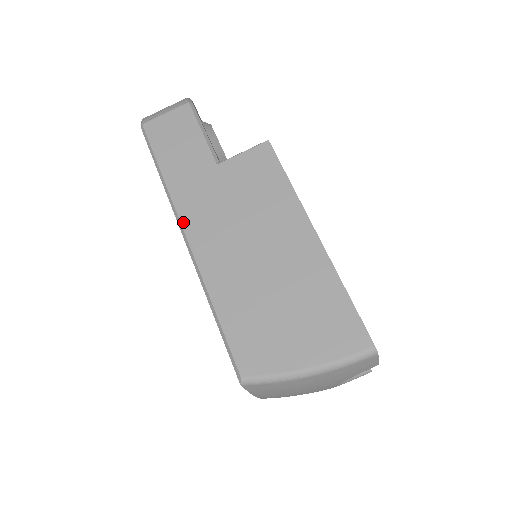
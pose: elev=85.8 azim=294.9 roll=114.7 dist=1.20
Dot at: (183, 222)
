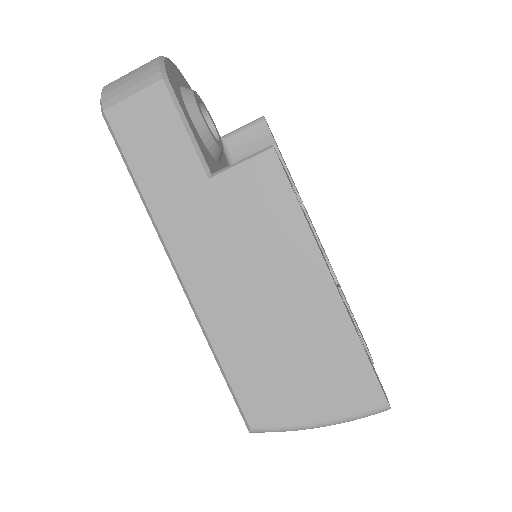
Dot at: (173, 255)
